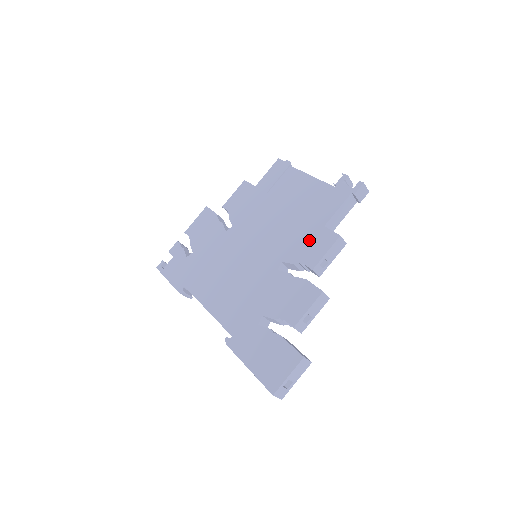
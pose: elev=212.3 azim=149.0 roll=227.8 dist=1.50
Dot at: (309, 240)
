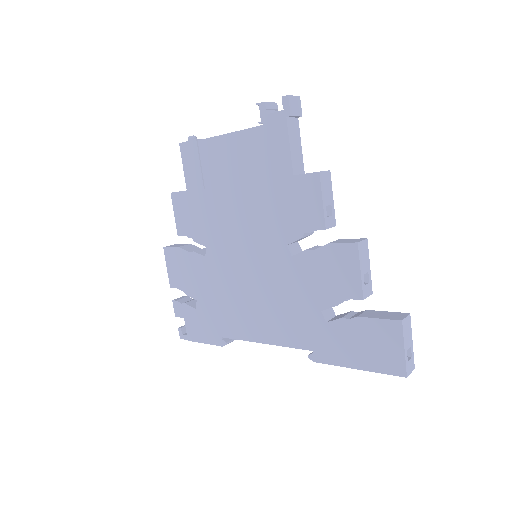
Dot at: (292, 202)
